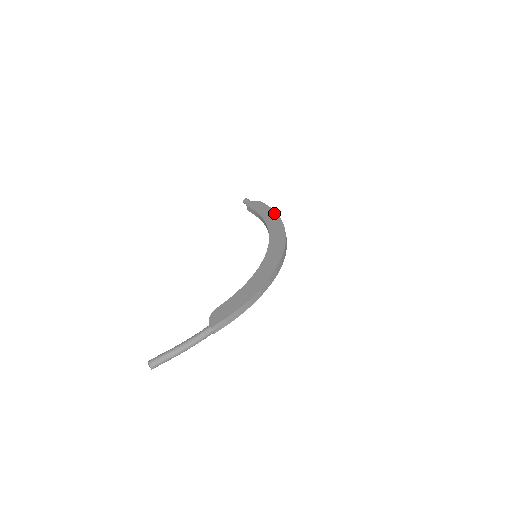
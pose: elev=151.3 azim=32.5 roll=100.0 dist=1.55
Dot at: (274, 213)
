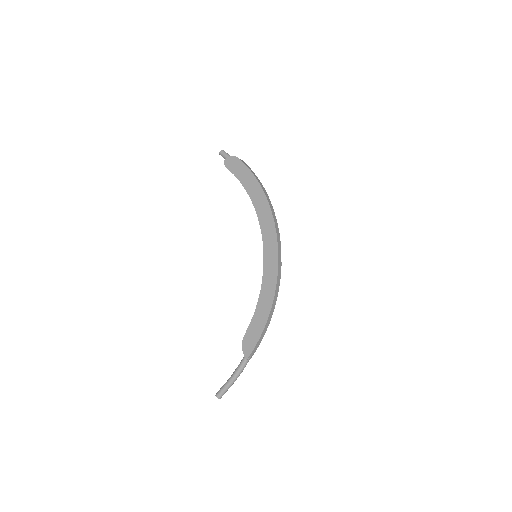
Dot at: (255, 181)
